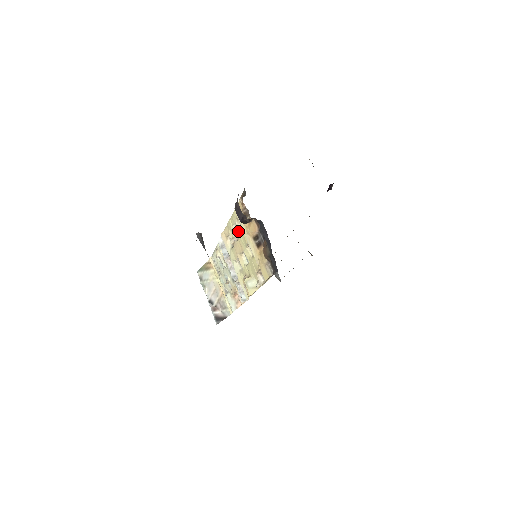
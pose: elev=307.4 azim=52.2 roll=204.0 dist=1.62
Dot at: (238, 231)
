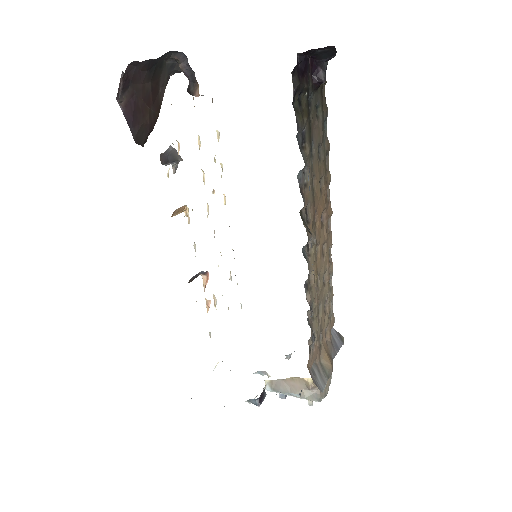
Dot at: occluded
